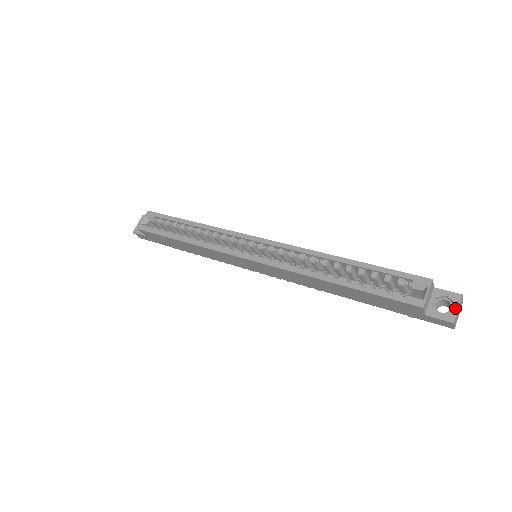
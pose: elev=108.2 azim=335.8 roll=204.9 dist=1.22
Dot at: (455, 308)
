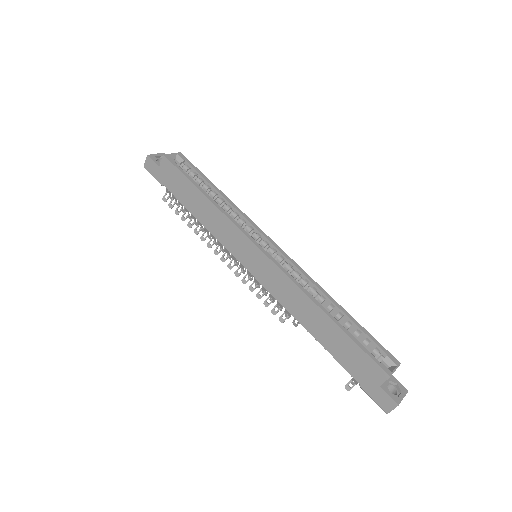
Dot at: (402, 396)
